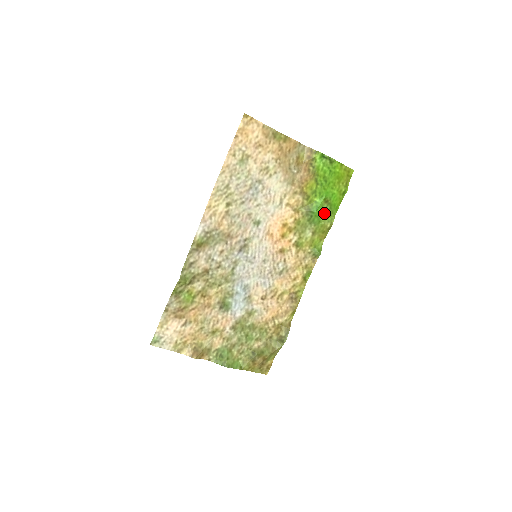
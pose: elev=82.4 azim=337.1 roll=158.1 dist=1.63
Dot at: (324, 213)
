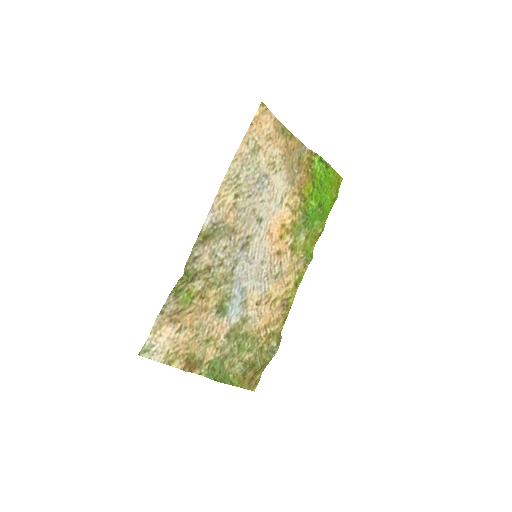
Dot at: (317, 217)
